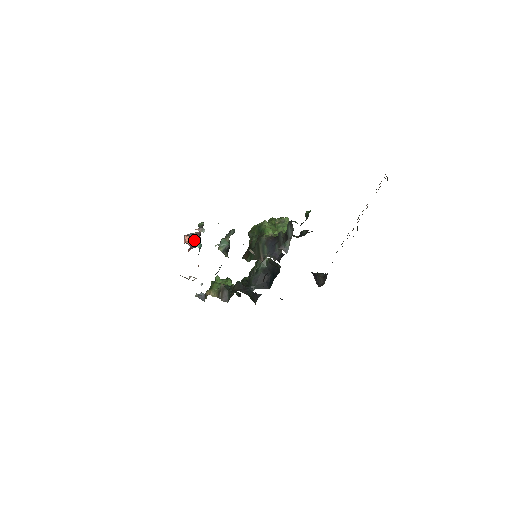
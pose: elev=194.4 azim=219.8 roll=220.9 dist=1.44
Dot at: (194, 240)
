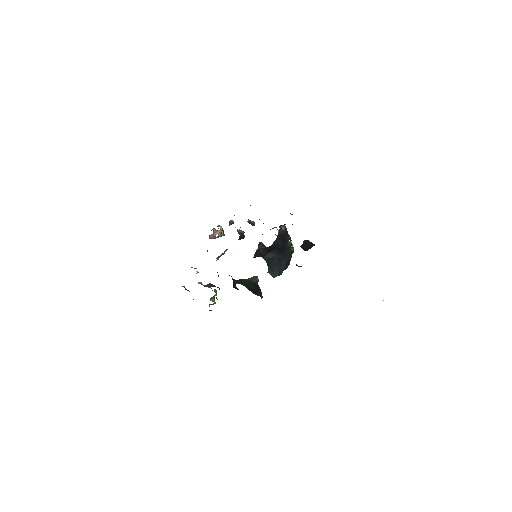
Dot at: occluded
